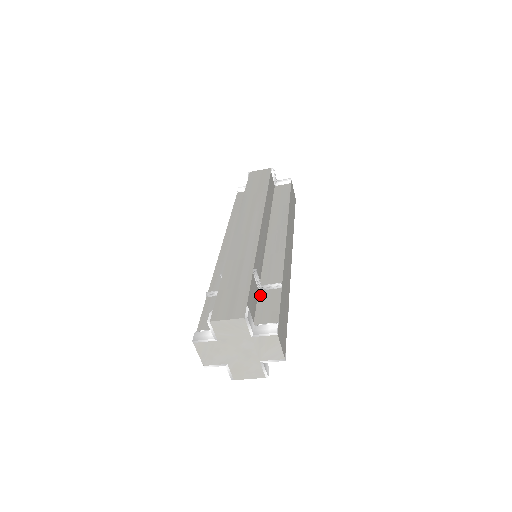
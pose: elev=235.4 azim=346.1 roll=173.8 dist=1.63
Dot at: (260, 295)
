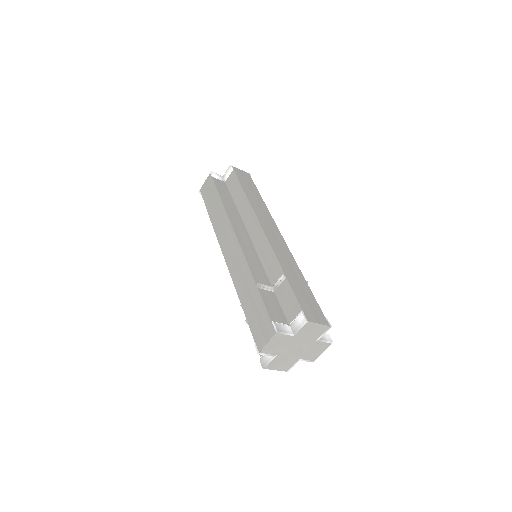
Dot at: occluded
